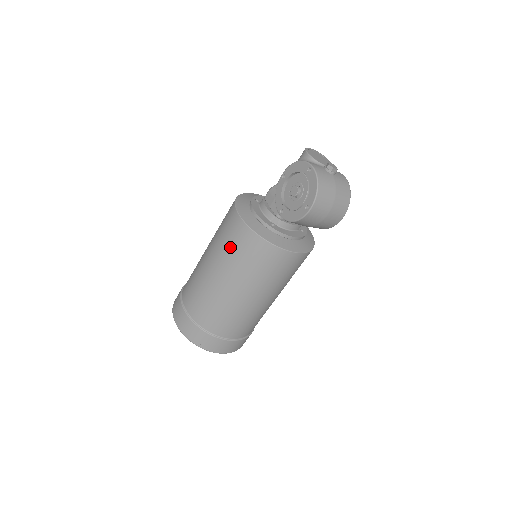
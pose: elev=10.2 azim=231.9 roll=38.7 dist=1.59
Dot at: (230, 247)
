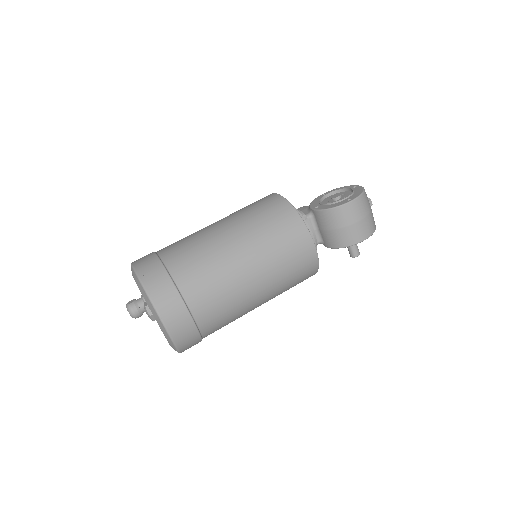
Dot at: (255, 210)
